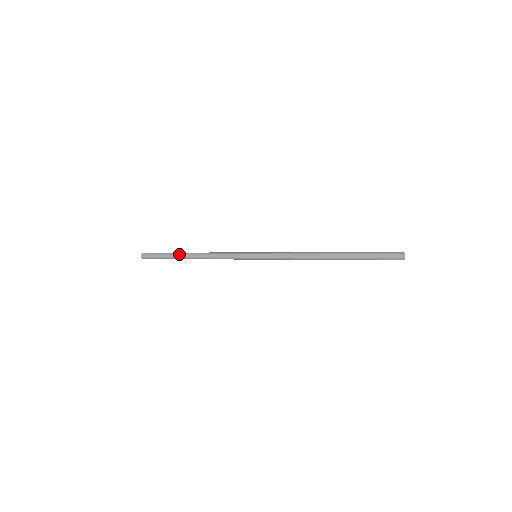
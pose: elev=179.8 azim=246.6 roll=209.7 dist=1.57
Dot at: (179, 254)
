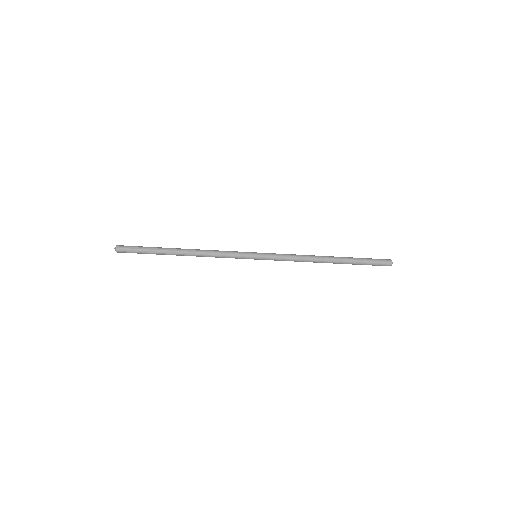
Dot at: (167, 249)
